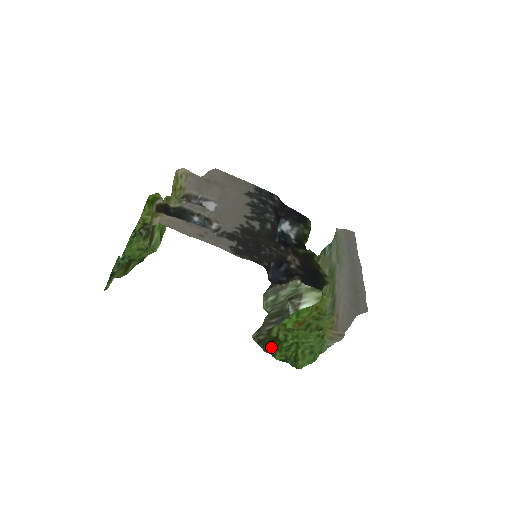
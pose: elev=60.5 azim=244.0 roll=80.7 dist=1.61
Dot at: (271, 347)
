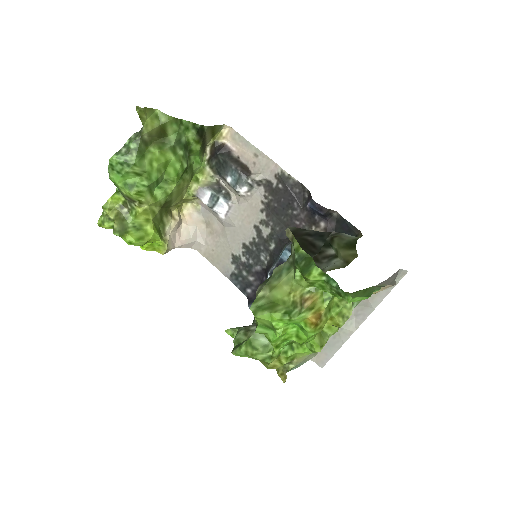
Dot at: occluded
